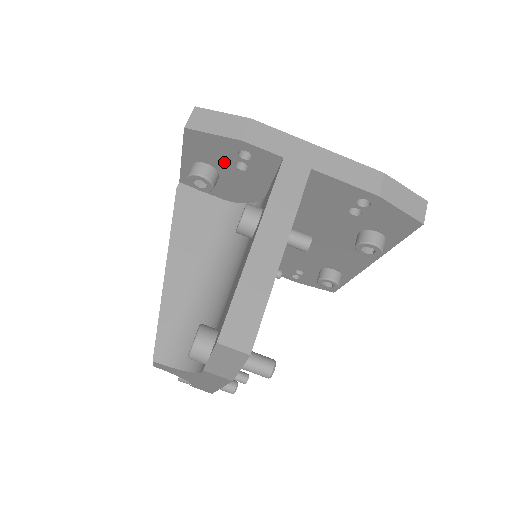
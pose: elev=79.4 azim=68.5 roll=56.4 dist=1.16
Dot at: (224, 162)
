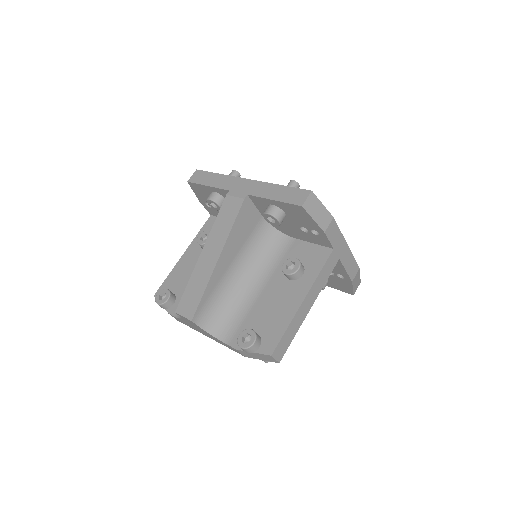
Dot at: (297, 222)
